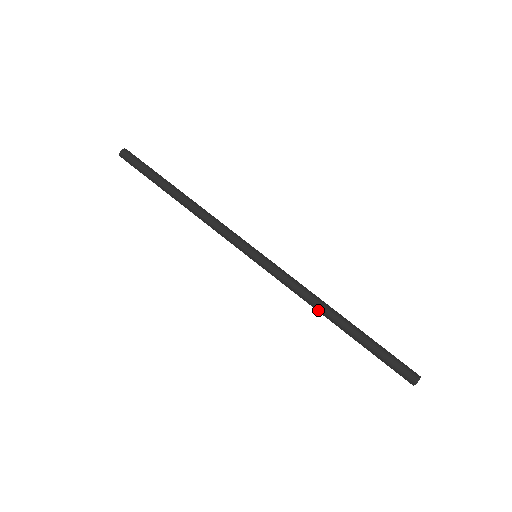
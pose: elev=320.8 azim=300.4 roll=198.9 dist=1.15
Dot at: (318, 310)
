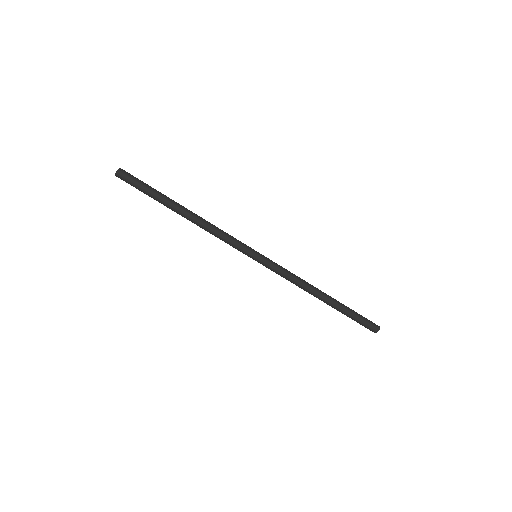
Dot at: occluded
